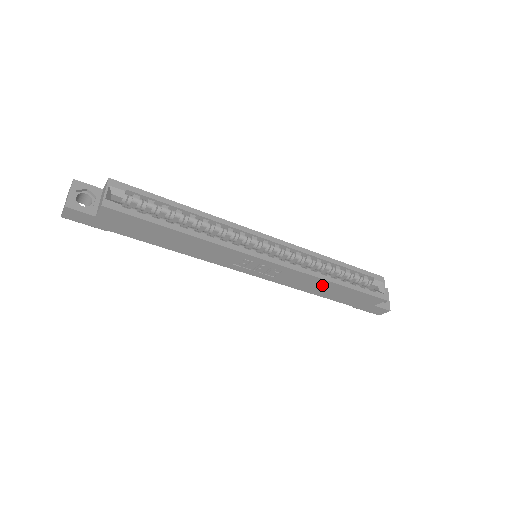
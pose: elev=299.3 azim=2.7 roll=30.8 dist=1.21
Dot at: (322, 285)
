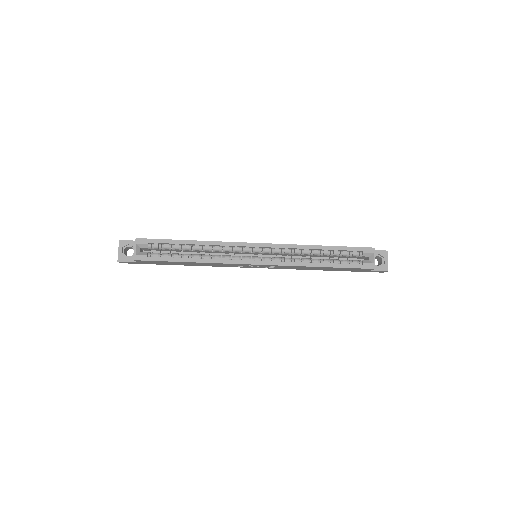
Dot at: (313, 268)
